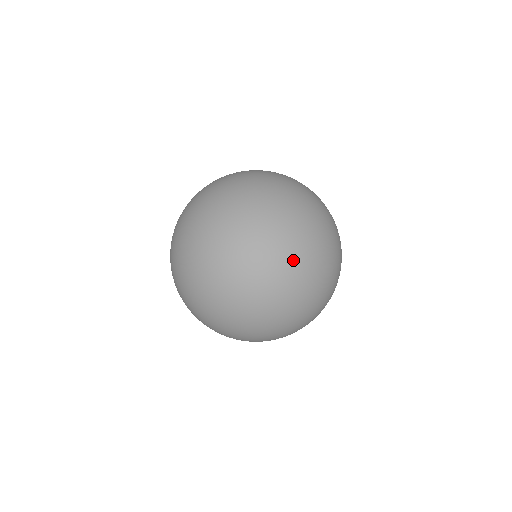
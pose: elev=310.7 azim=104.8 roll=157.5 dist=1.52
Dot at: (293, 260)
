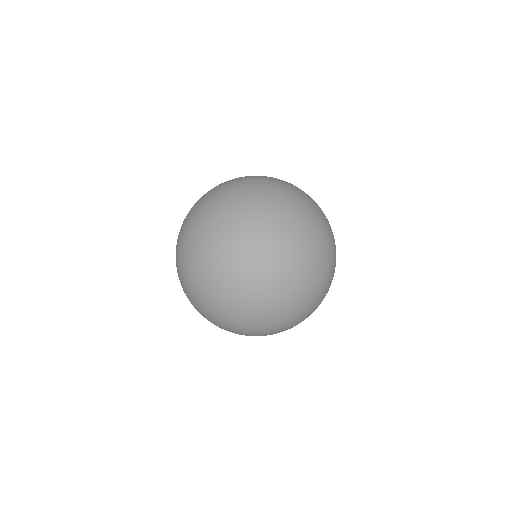
Dot at: (310, 206)
